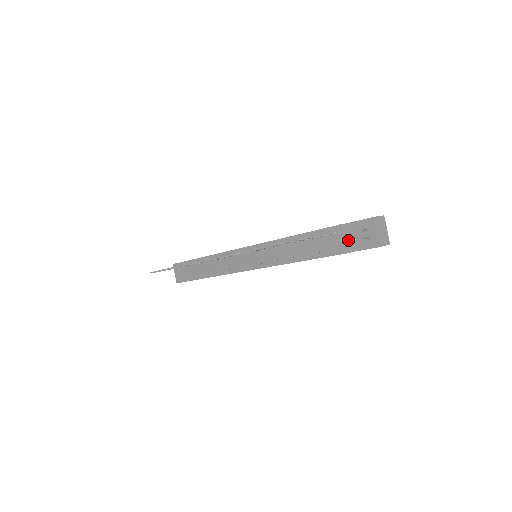
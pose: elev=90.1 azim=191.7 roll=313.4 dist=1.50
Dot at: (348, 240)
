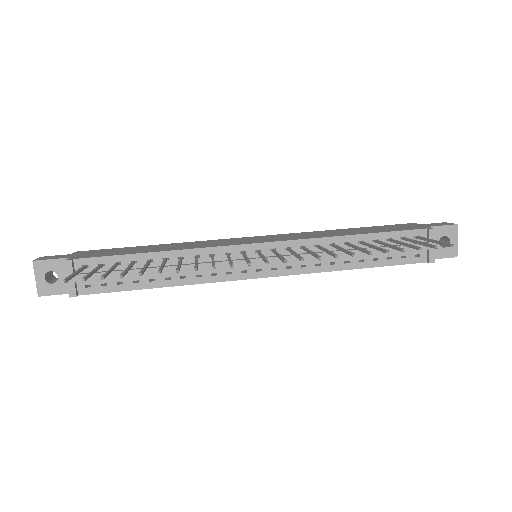
Dot at: occluded
